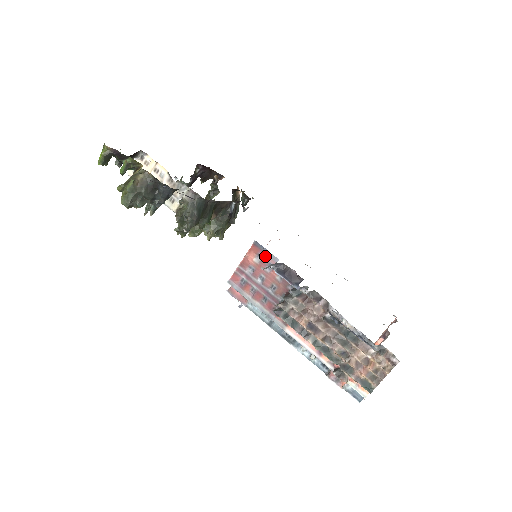
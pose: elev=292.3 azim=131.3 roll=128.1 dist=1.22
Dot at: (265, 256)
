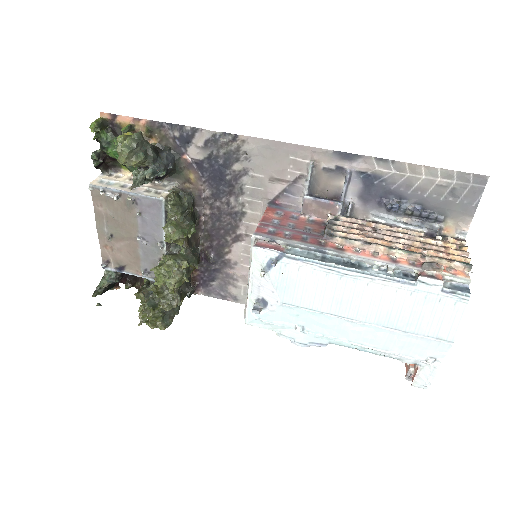
Dot at: (285, 211)
